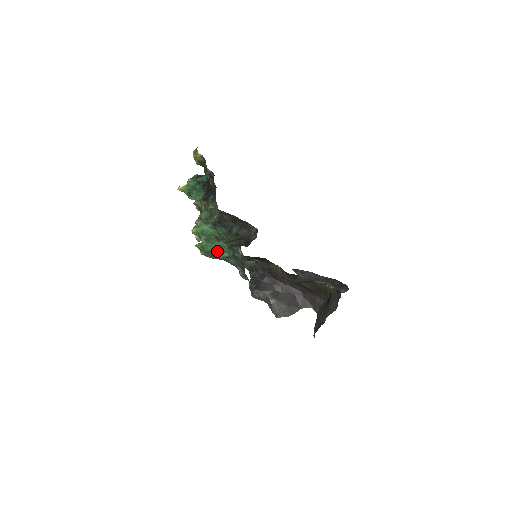
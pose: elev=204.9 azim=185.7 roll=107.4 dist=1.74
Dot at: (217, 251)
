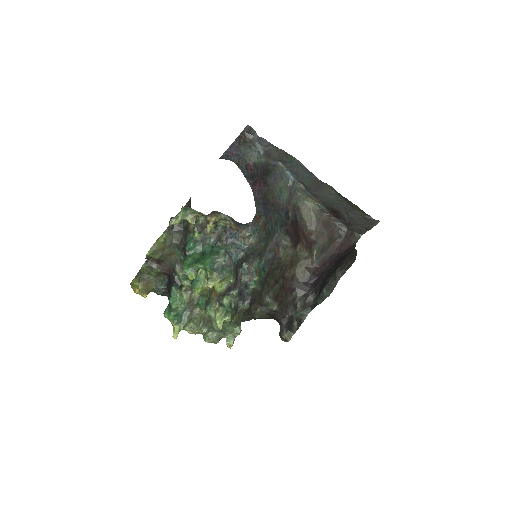
Dot at: (214, 257)
